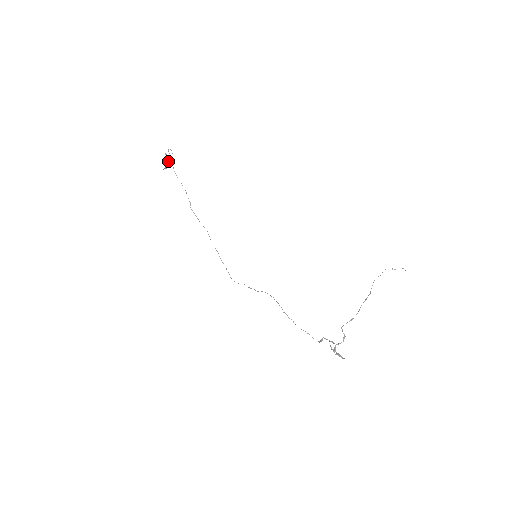
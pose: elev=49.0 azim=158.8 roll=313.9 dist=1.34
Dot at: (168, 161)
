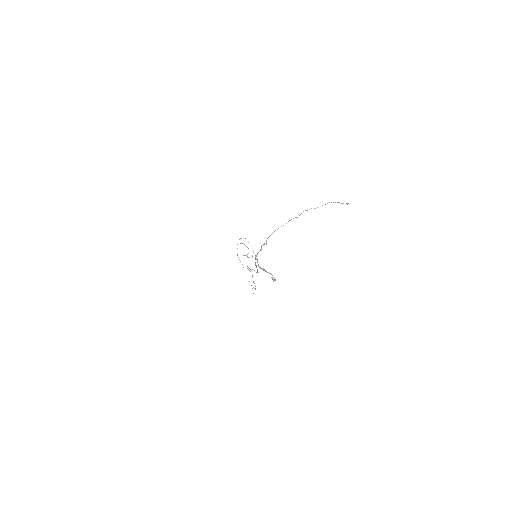
Dot at: (252, 255)
